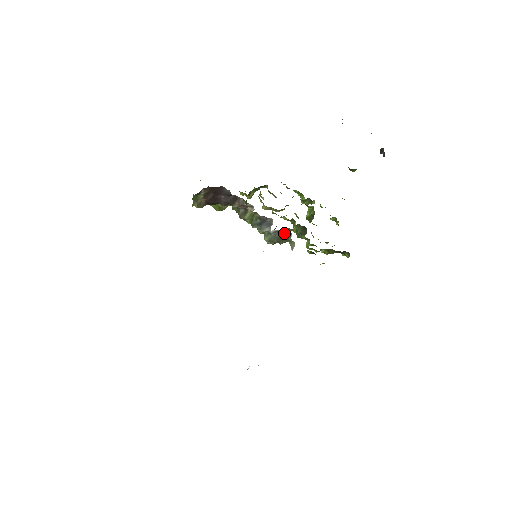
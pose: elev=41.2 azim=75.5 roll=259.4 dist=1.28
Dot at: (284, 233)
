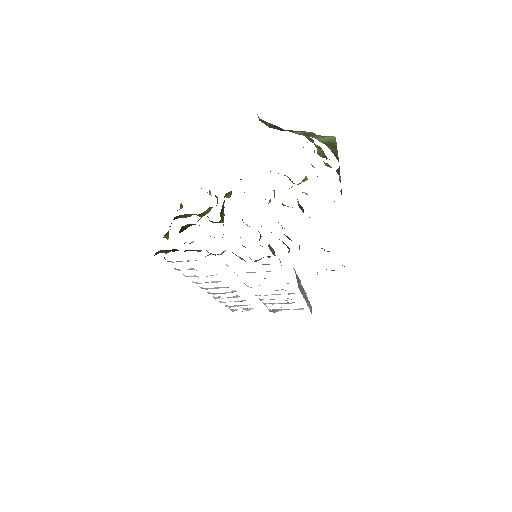
Dot at: occluded
